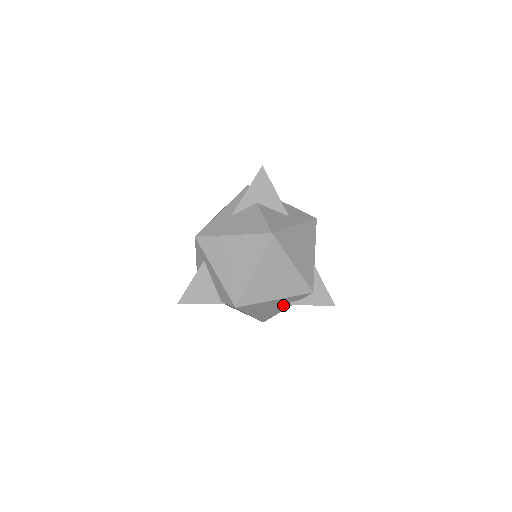
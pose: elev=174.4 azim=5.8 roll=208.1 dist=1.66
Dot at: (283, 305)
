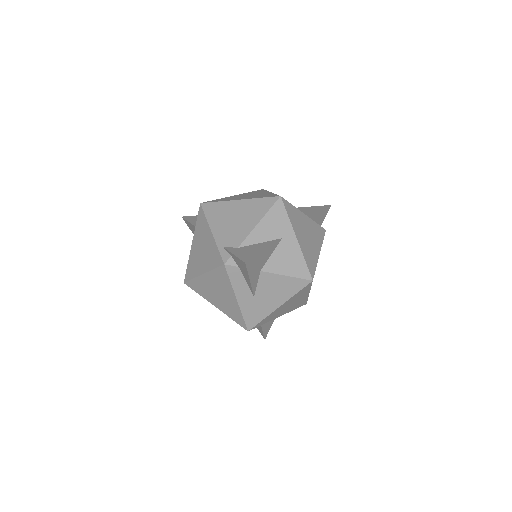
Dot at: occluded
